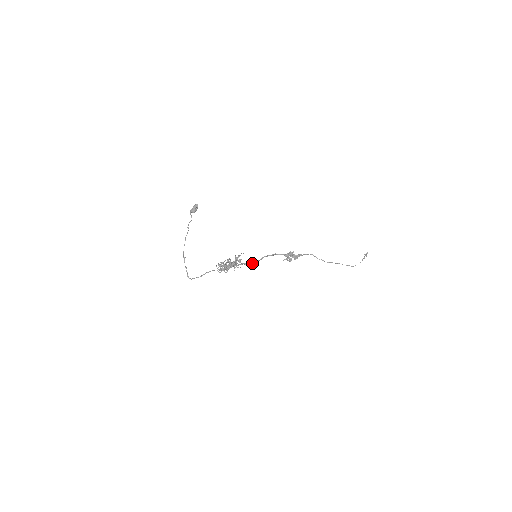
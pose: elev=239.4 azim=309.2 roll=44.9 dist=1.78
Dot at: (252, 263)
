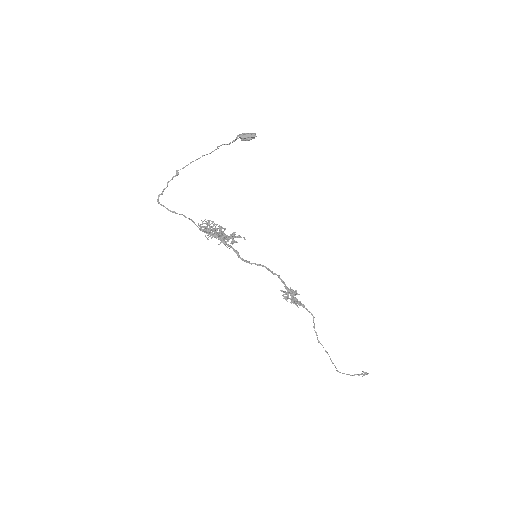
Dot at: occluded
